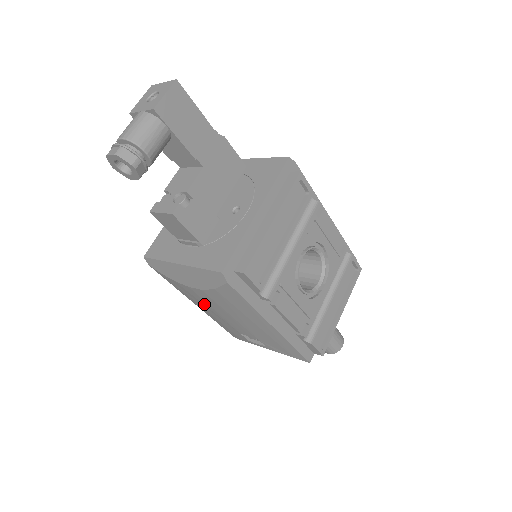
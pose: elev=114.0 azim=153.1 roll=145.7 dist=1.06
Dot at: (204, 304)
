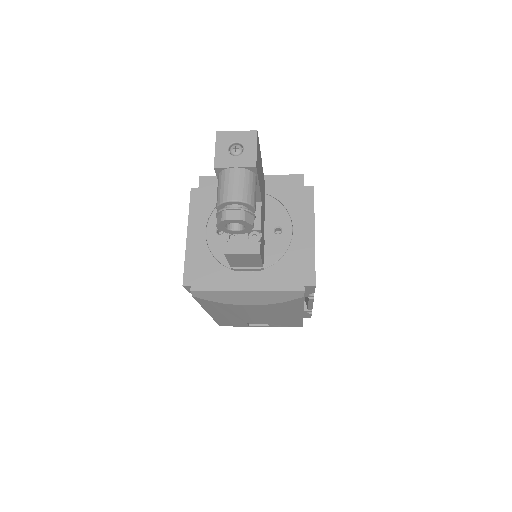
Dot at: (236, 312)
